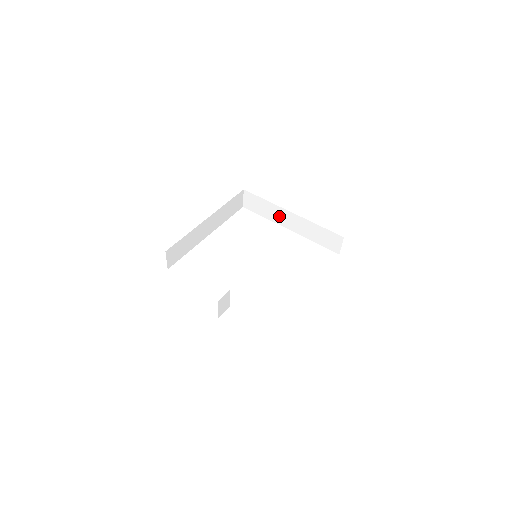
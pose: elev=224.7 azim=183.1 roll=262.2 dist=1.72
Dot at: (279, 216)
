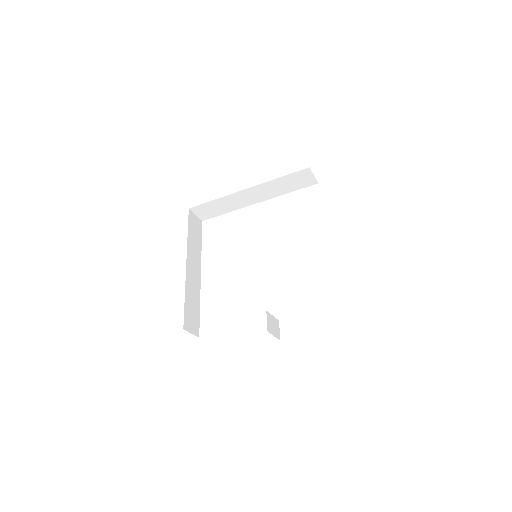
Dot at: (239, 201)
